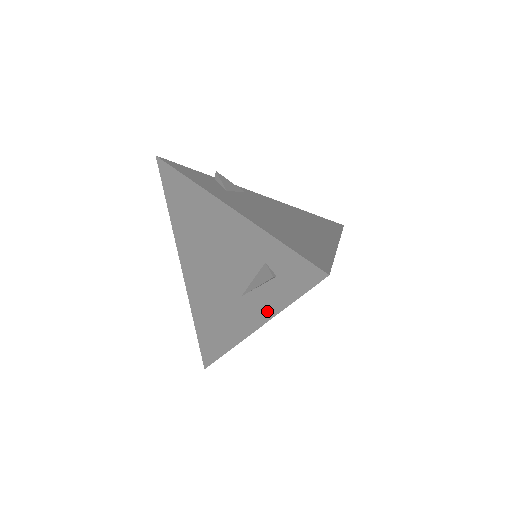
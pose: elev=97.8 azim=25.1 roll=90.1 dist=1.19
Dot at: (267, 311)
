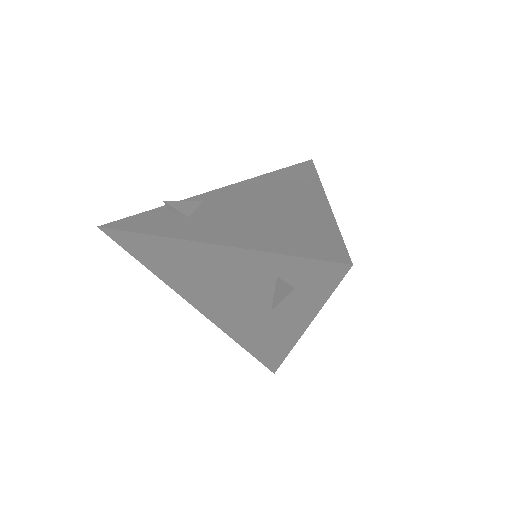
Dot at: (306, 314)
